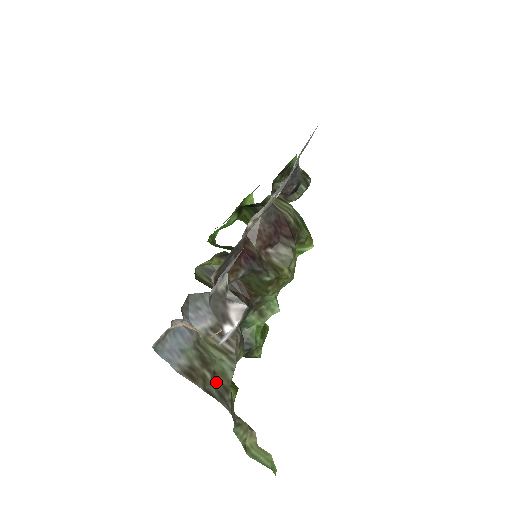
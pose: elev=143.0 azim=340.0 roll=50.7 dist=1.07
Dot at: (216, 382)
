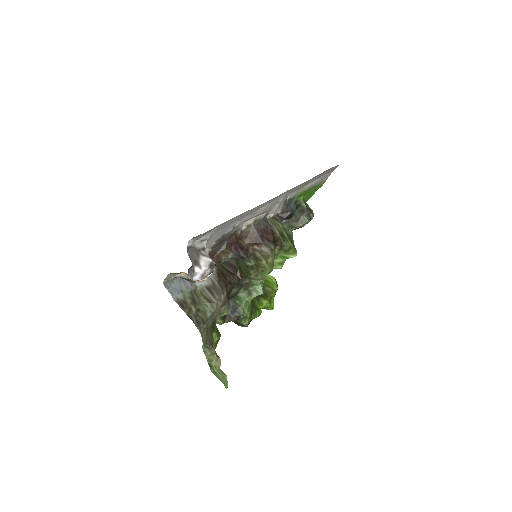
Dot at: (198, 315)
